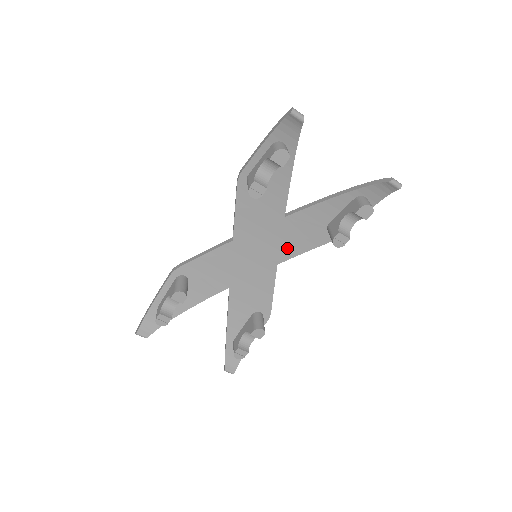
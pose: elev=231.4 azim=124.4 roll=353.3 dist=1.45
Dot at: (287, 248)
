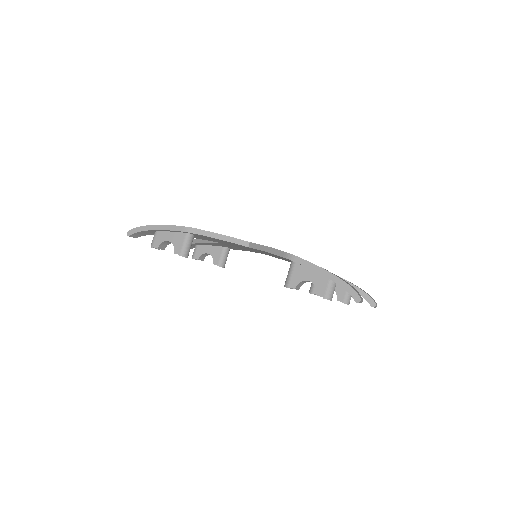
Dot at: occluded
